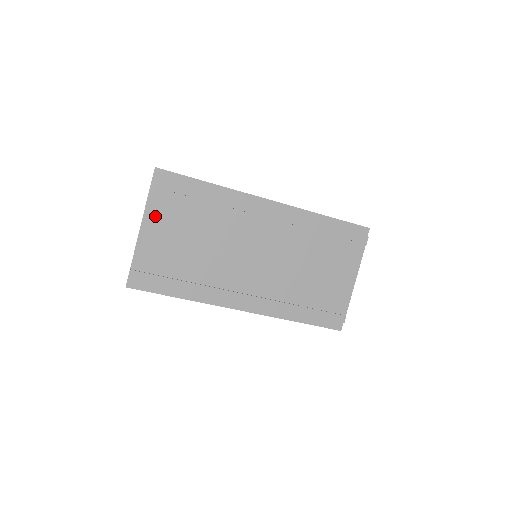
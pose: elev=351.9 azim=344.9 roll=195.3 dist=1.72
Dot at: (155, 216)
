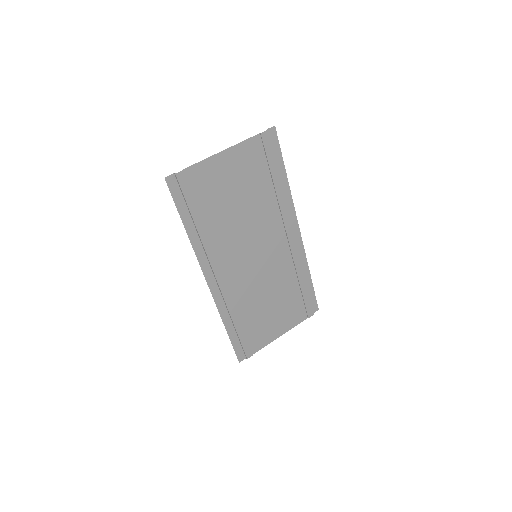
Dot at: (239, 155)
